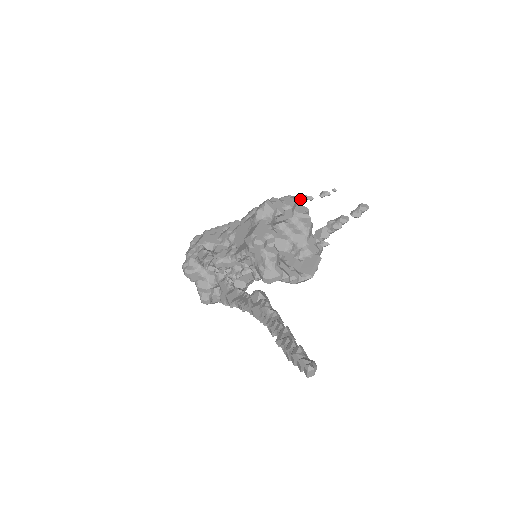
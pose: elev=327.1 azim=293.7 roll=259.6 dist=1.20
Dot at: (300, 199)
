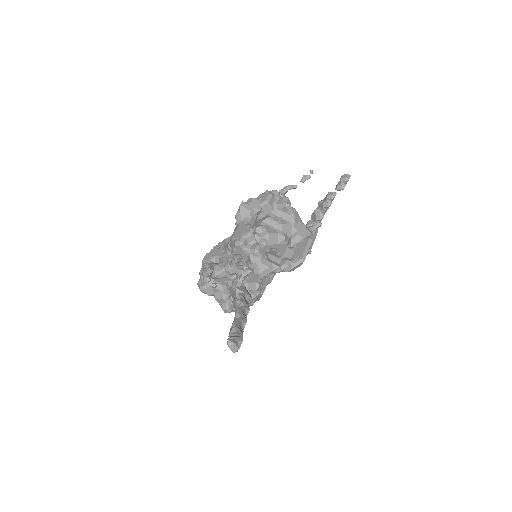
Dot at: (285, 191)
